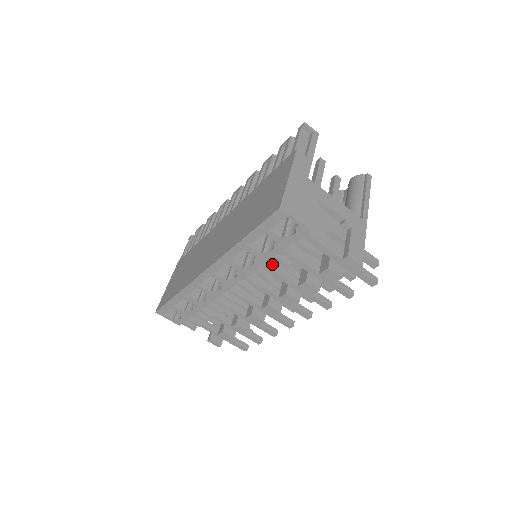
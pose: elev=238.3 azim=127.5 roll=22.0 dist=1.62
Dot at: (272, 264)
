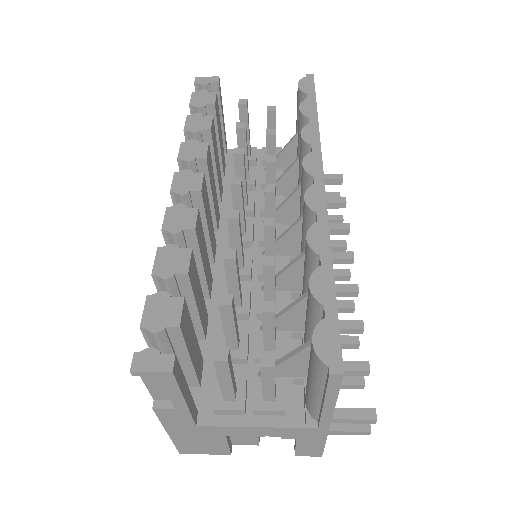
Dot at: occluded
